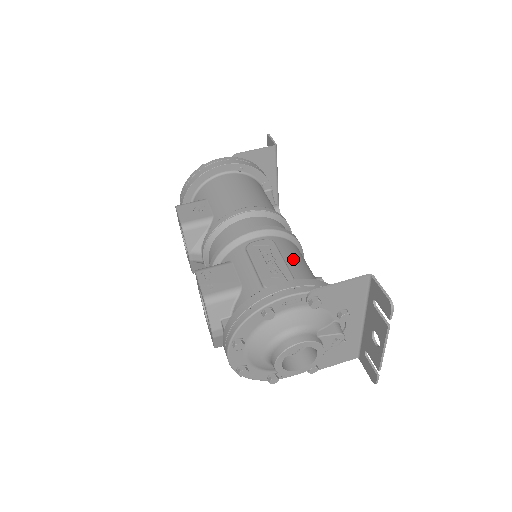
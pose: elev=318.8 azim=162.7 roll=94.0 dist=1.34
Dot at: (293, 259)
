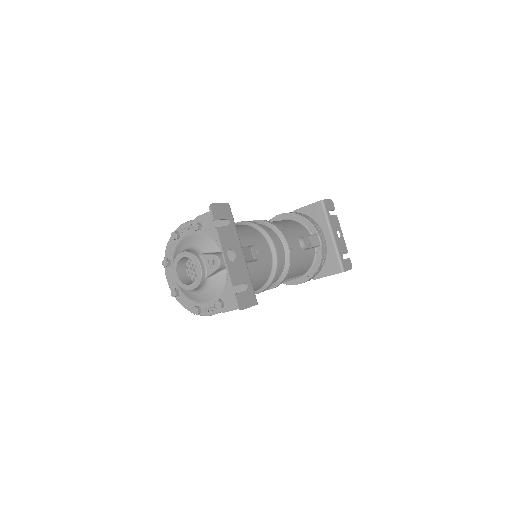
Dot at: occluded
